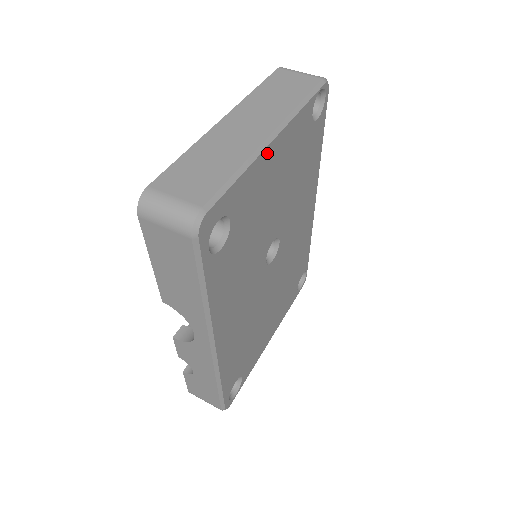
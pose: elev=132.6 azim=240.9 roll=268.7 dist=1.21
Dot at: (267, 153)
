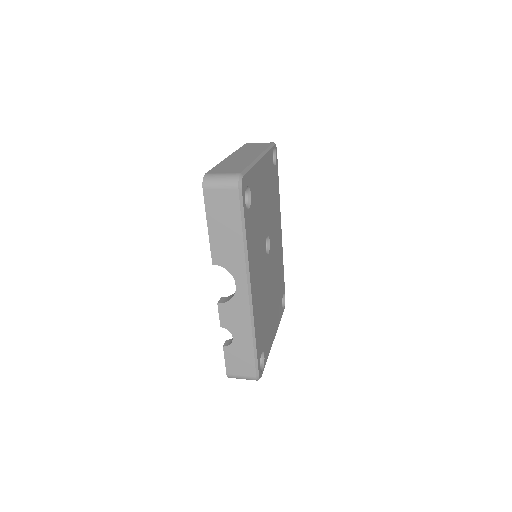
Dot at: (259, 164)
